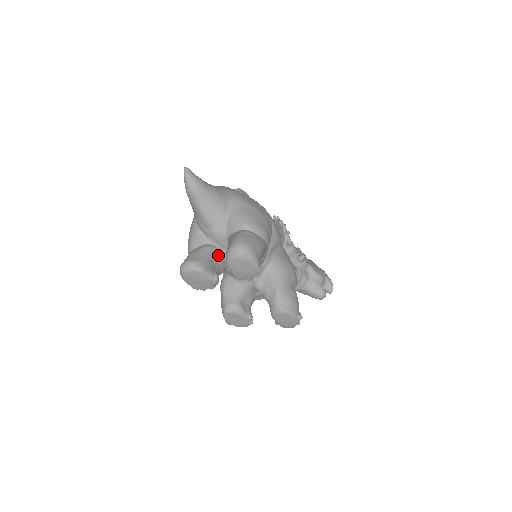
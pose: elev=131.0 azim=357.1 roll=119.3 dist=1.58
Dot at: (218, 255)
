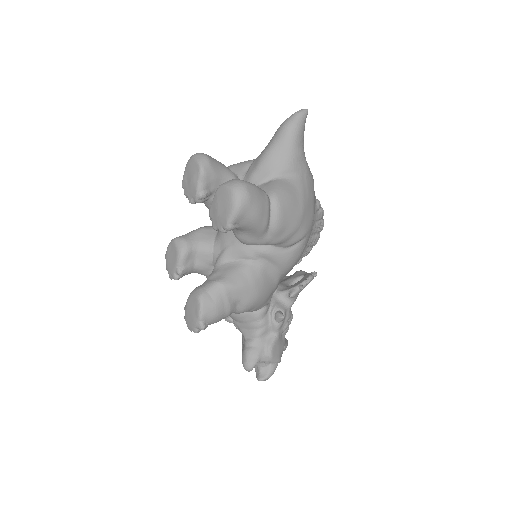
Dot at: occluded
